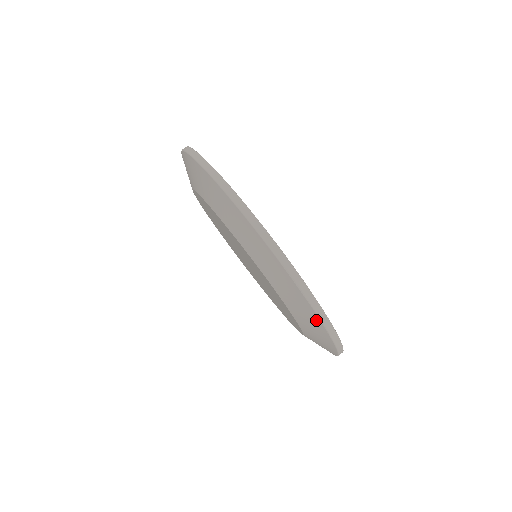
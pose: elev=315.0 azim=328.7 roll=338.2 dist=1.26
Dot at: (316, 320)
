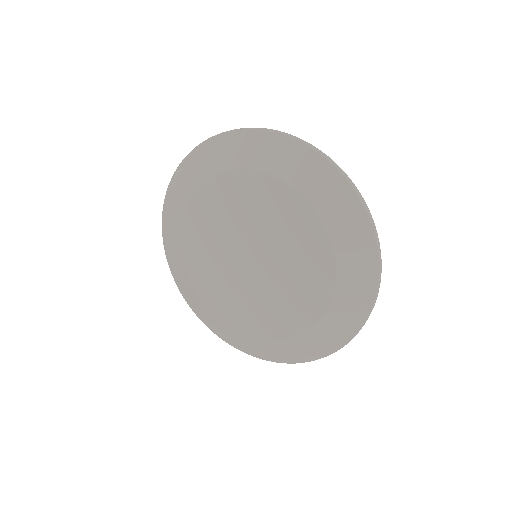
Dot at: (372, 282)
